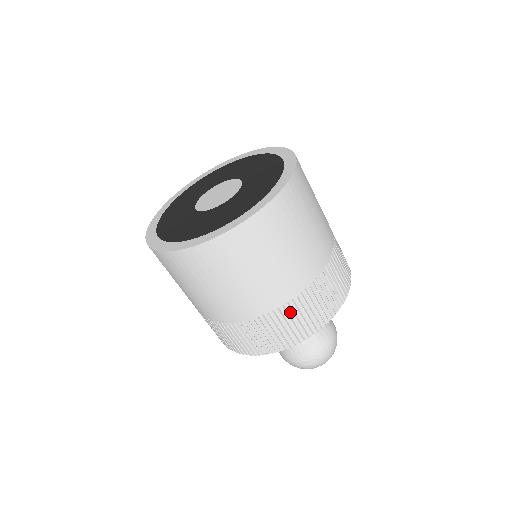
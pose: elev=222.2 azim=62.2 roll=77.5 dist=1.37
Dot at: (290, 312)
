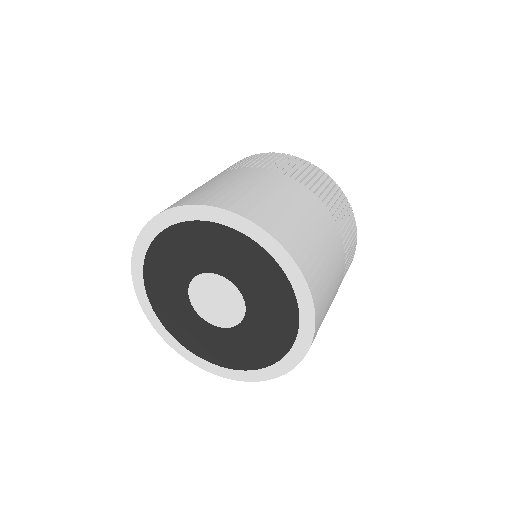
Dot at: occluded
